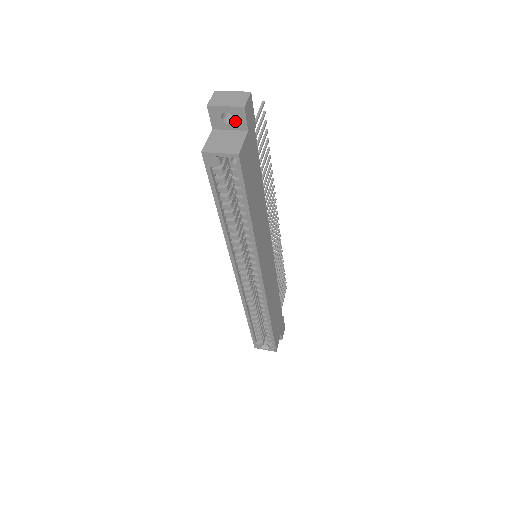
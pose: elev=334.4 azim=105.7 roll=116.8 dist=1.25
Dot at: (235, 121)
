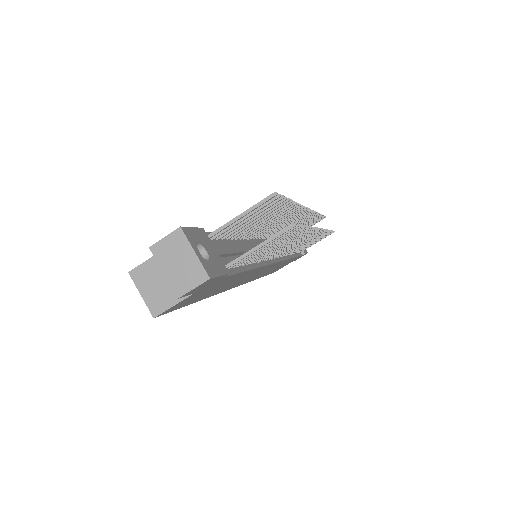
Dot at: occluded
